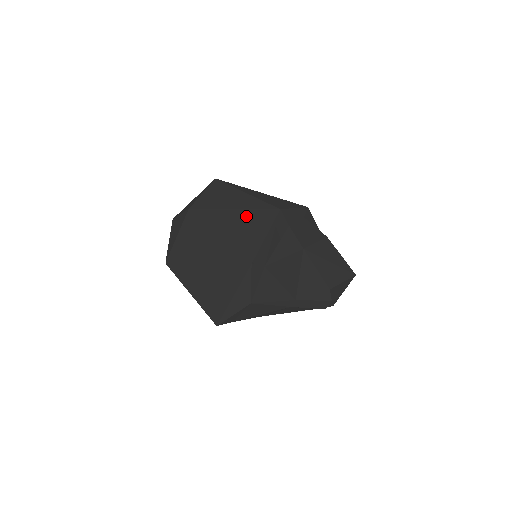
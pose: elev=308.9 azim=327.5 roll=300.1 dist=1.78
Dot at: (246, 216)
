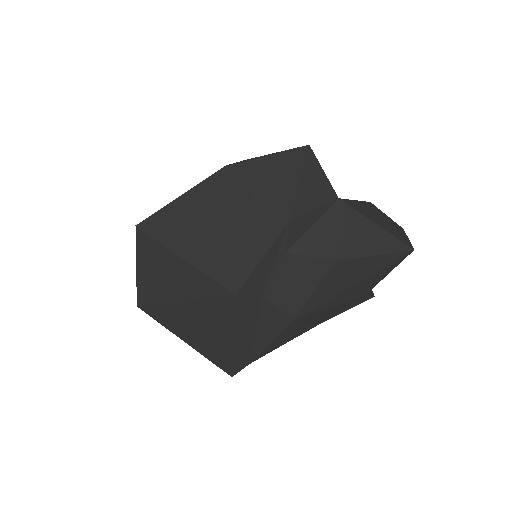
Dot at: (199, 312)
